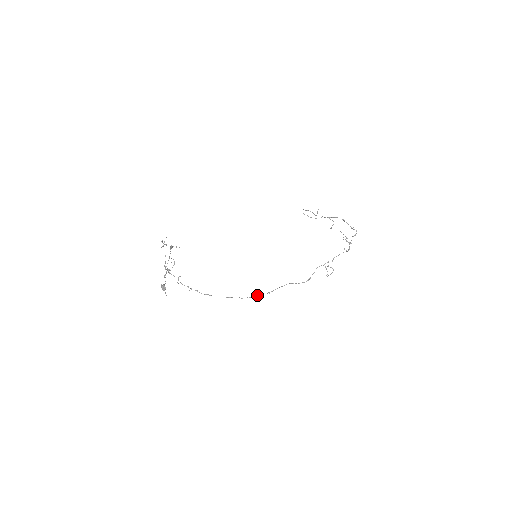
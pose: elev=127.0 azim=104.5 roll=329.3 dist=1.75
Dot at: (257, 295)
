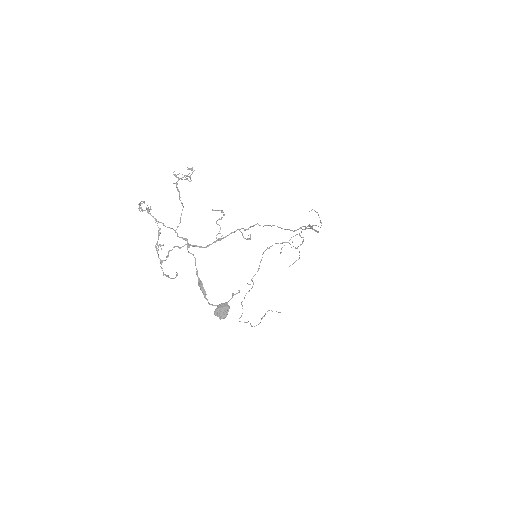
Dot at: occluded
